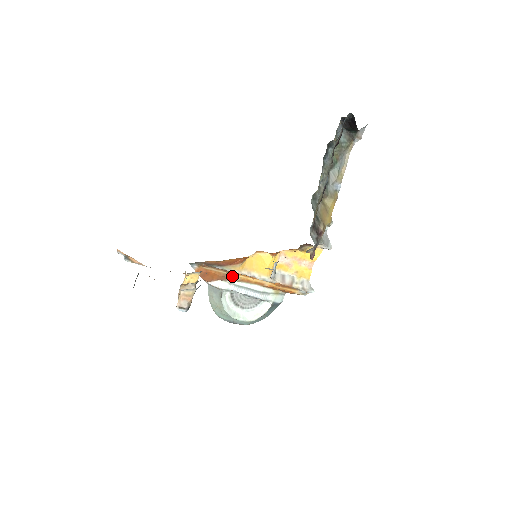
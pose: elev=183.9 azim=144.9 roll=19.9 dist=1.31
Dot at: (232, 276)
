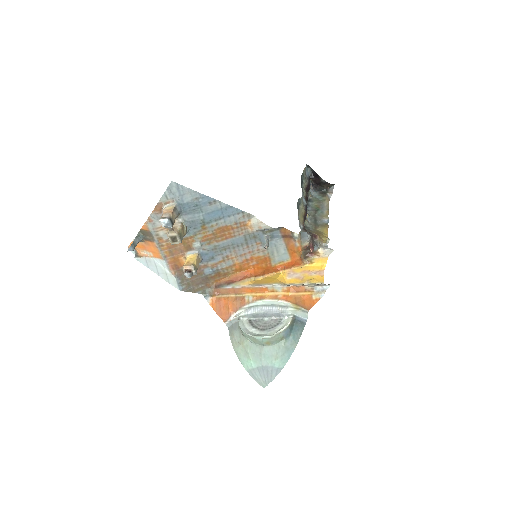
Dot at: (245, 297)
